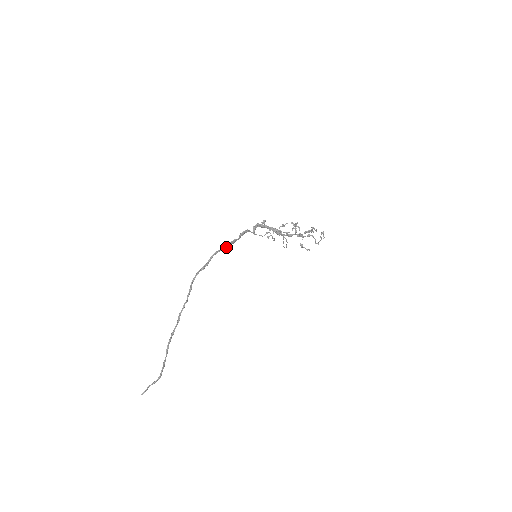
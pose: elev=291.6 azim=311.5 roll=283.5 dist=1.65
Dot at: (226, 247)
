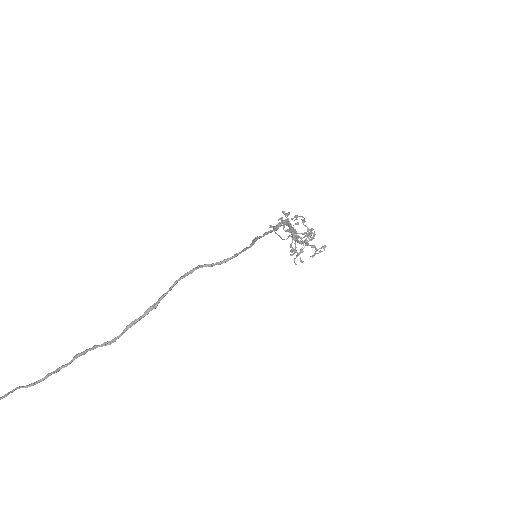
Dot at: (247, 248)
